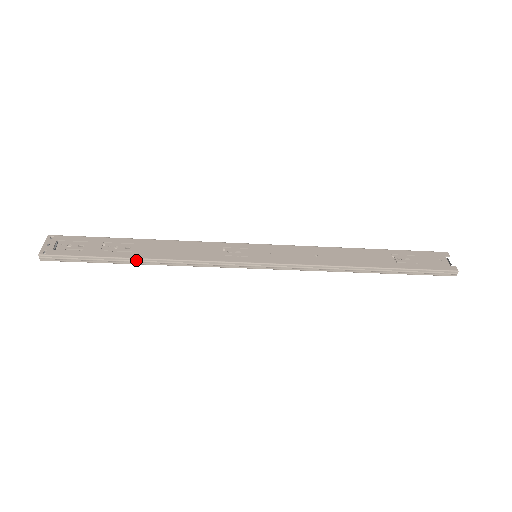
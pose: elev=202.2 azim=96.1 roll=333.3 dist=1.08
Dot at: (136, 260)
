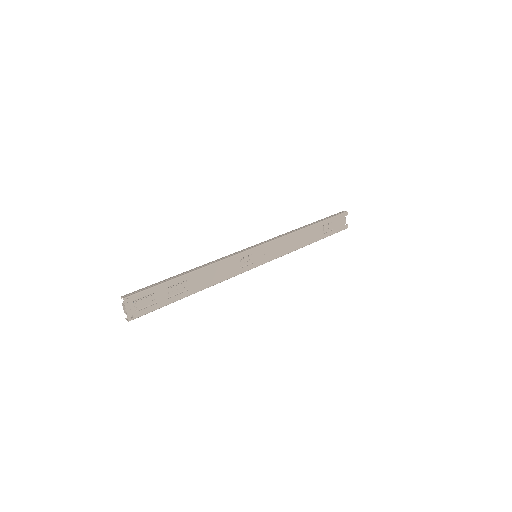
Dot at: (191, 294)
